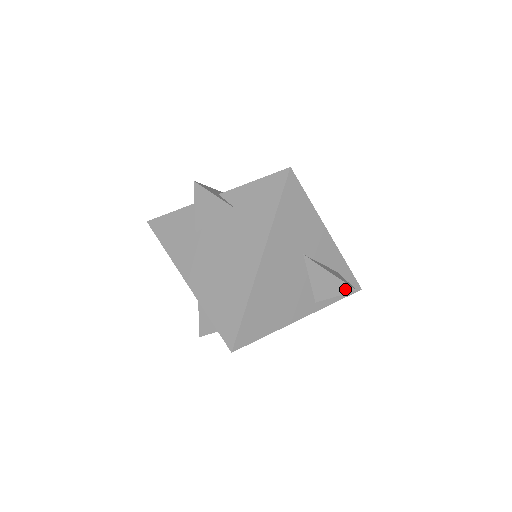
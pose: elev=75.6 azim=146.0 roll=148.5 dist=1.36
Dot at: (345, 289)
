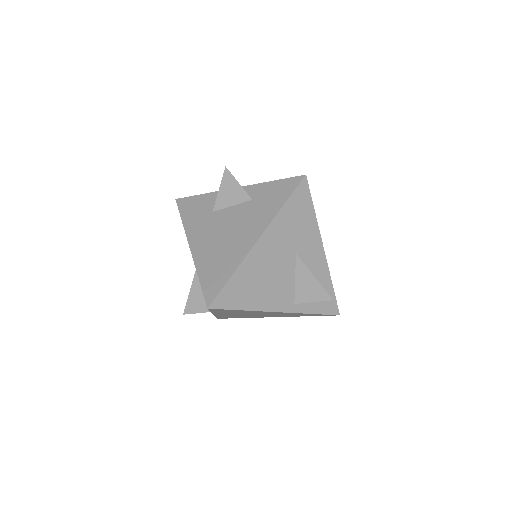
Dot at: (324, 296)
